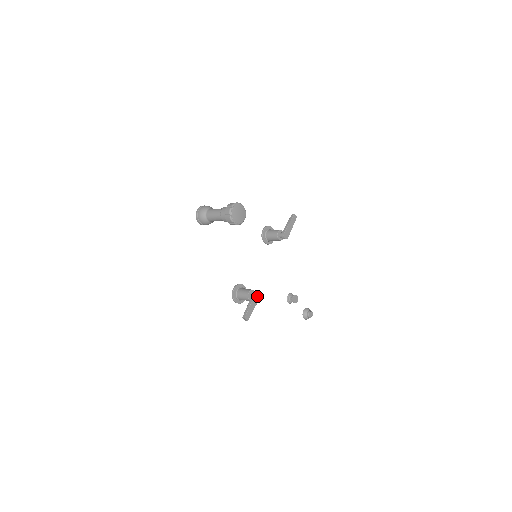
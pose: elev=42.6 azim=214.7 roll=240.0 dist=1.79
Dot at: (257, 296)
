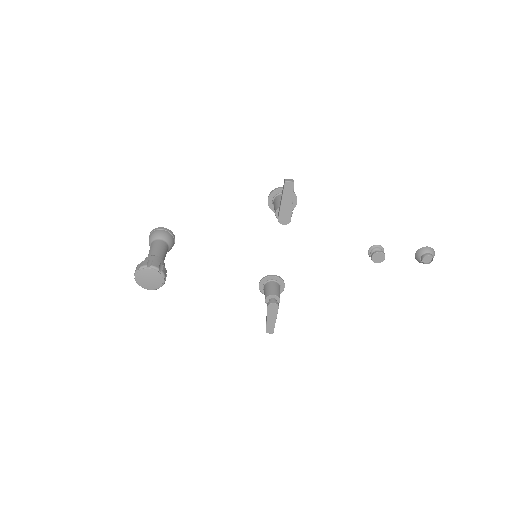
Dot at: (273, 307)
